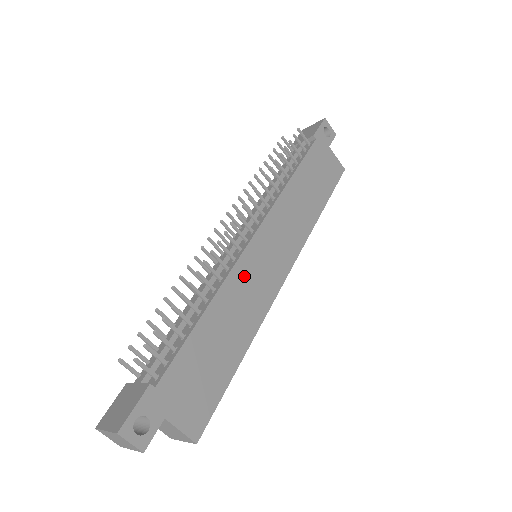
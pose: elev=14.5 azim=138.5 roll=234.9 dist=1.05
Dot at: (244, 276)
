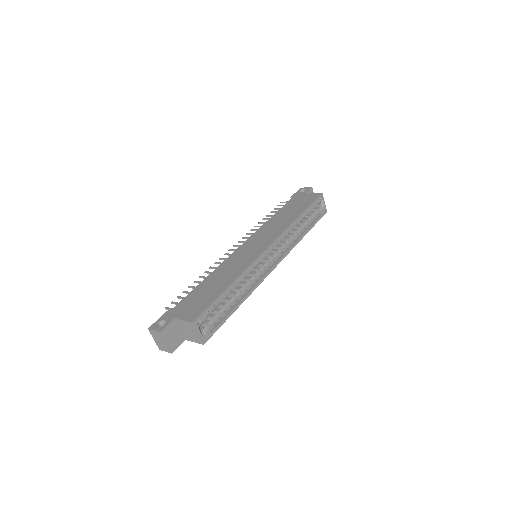
Dot at: (233, 260)
